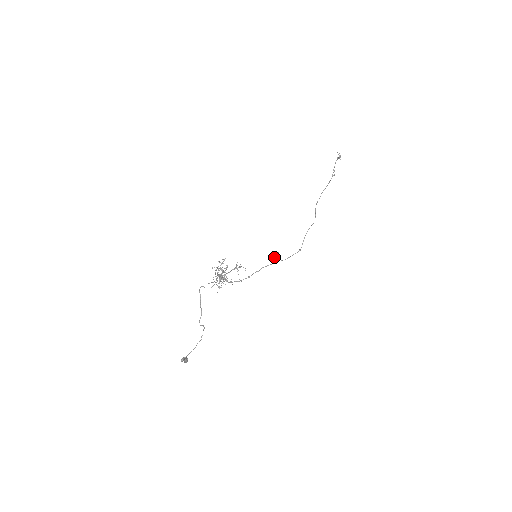
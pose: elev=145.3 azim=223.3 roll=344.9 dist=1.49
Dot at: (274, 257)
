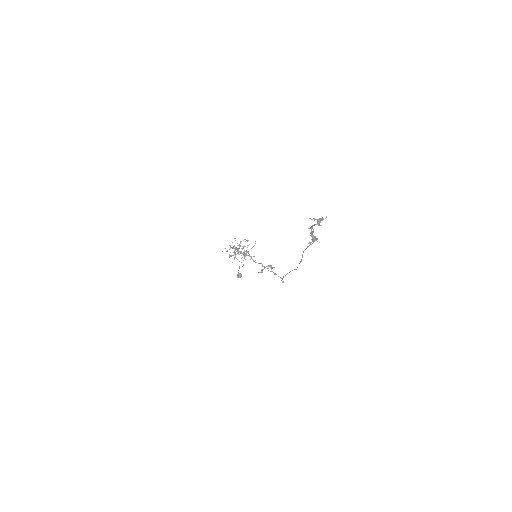
Dot at: occluded
